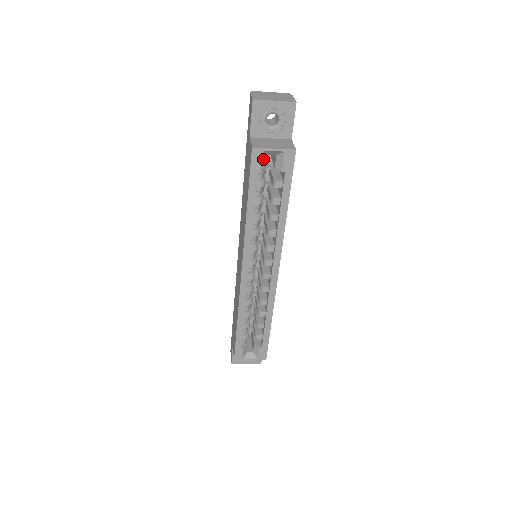
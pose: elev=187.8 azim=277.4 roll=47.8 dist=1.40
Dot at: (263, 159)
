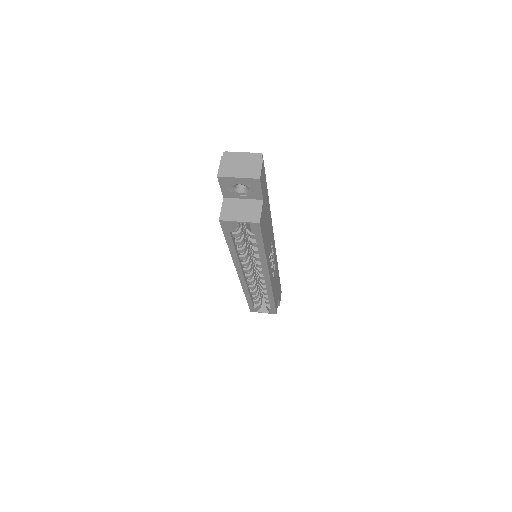
Dot at: (232, 225)
